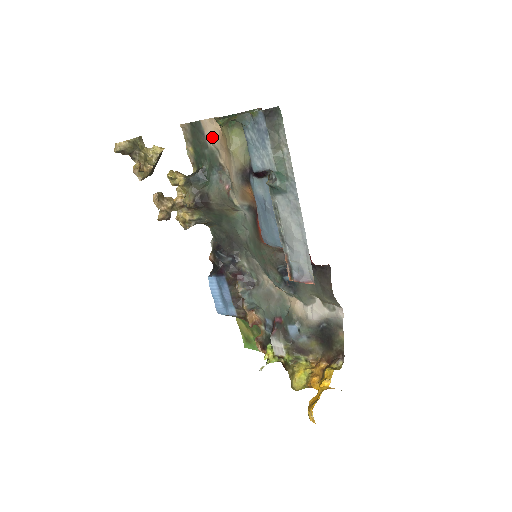
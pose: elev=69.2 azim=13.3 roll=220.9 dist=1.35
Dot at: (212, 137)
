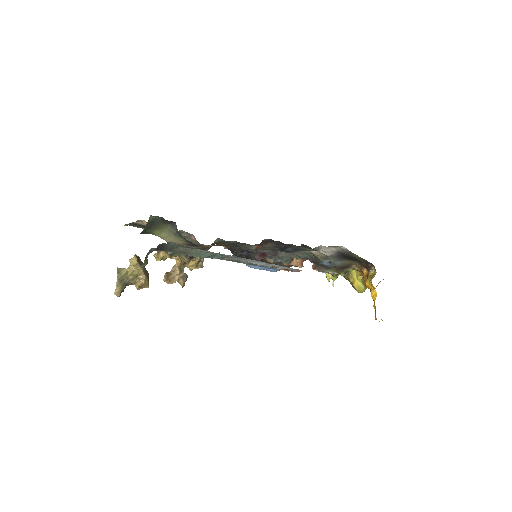
Dot at: occluded
